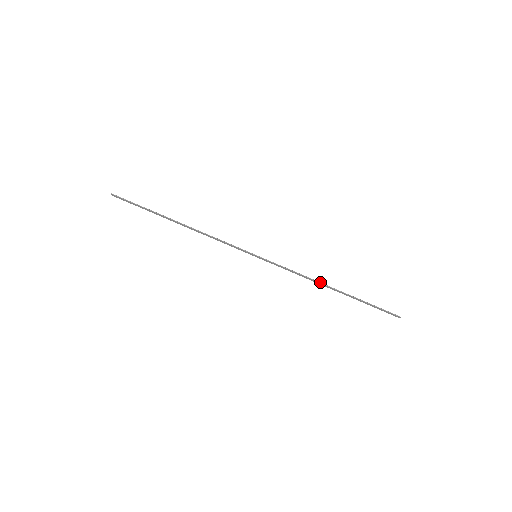
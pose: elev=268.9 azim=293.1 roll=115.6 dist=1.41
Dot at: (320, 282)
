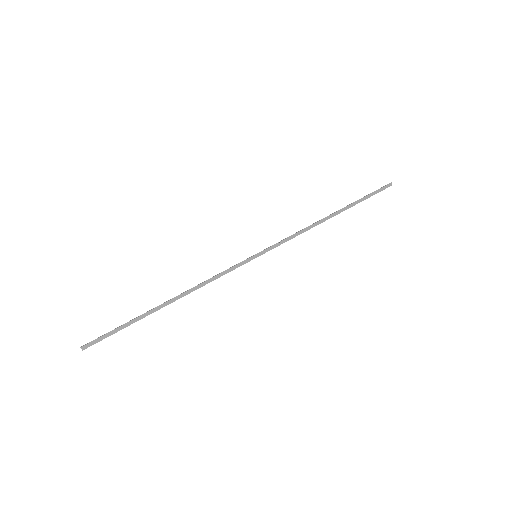
Dot at: (319, 221)
